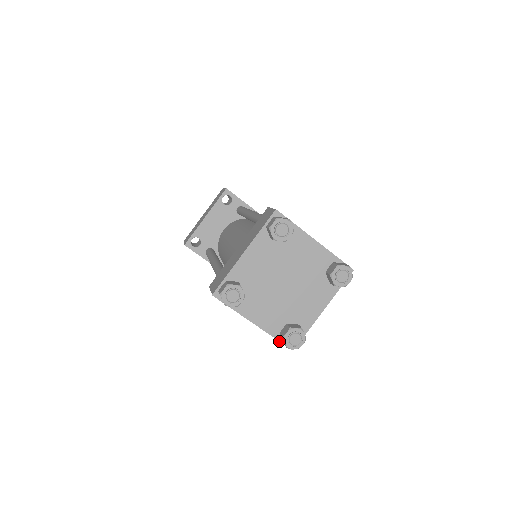
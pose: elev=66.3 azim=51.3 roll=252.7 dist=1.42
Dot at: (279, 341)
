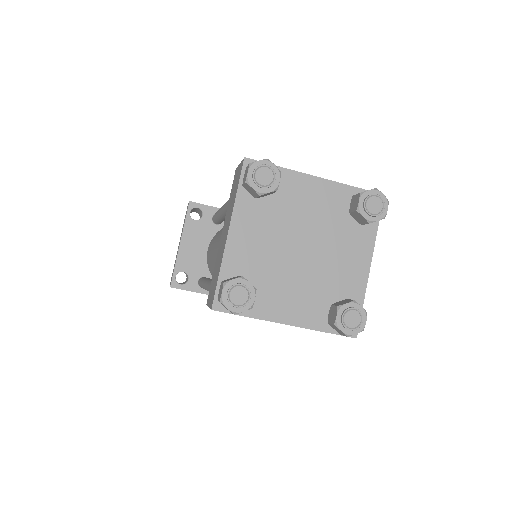
Dot at: occluded
